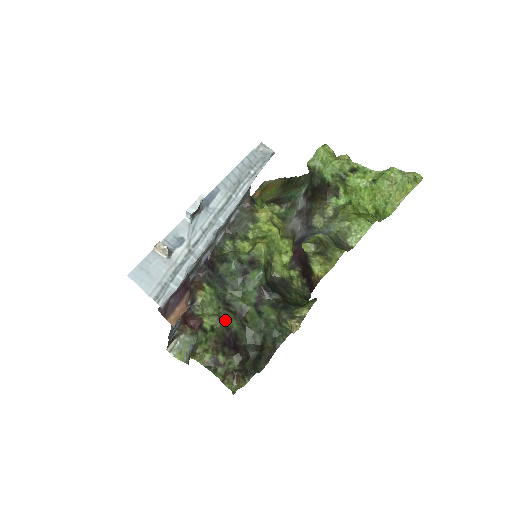
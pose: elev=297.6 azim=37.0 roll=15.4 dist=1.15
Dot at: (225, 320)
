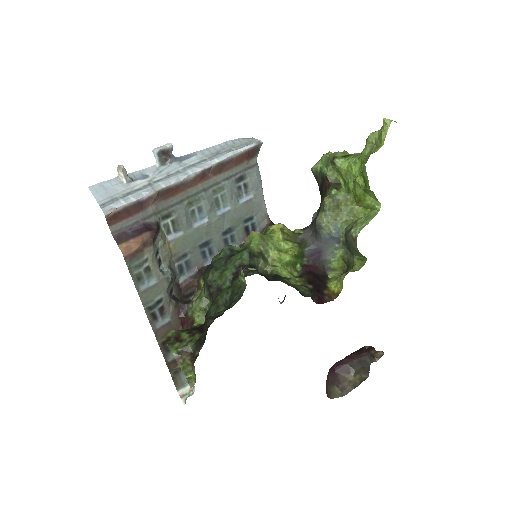
Dot at: occluded
